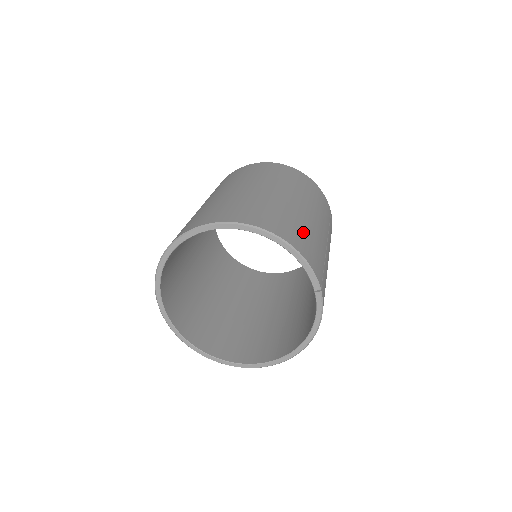
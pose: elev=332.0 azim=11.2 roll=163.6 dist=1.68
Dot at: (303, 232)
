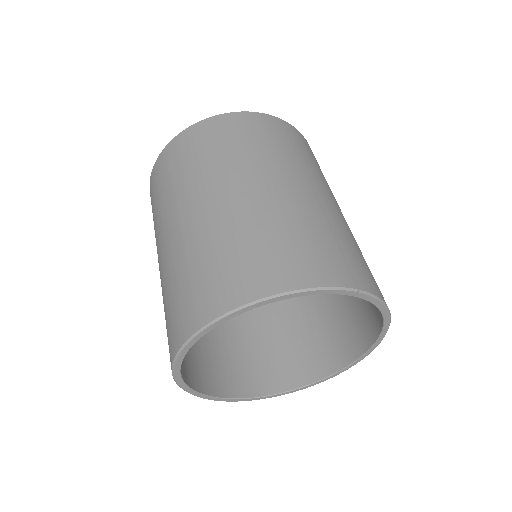
Dot at: (280, 239)
